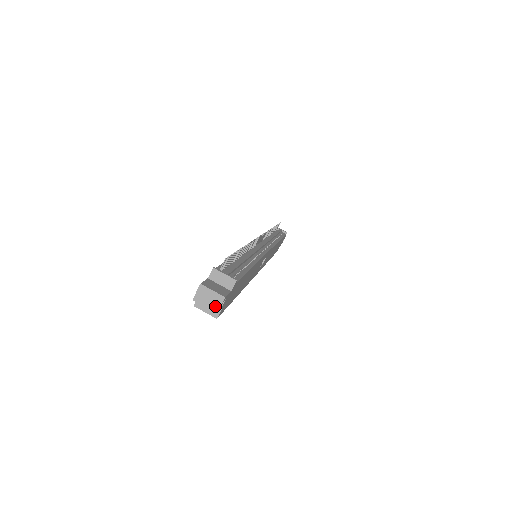
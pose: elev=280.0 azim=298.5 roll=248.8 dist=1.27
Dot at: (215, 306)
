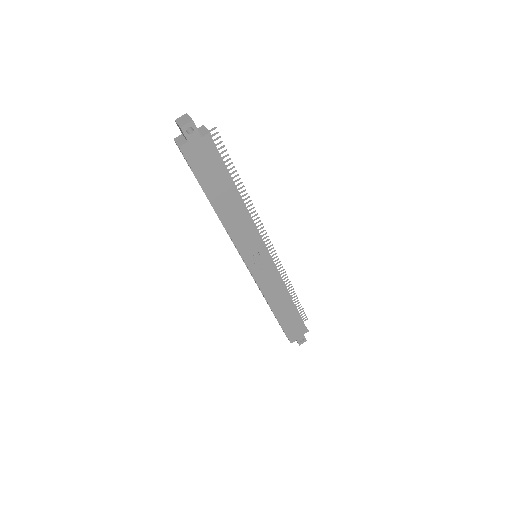
Dot at: (183, 124)
